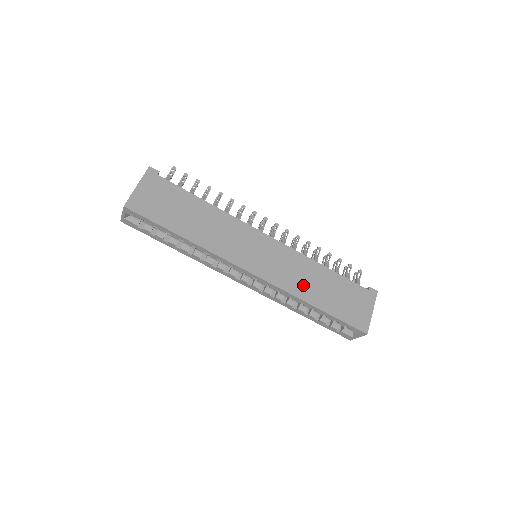
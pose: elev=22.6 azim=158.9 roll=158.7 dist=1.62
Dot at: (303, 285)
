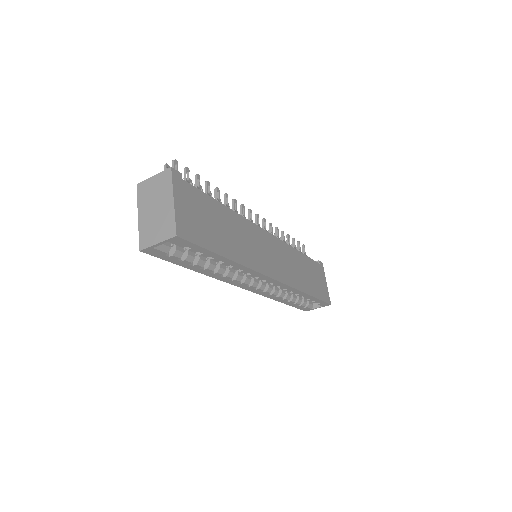
Dot at: (298, 276)
